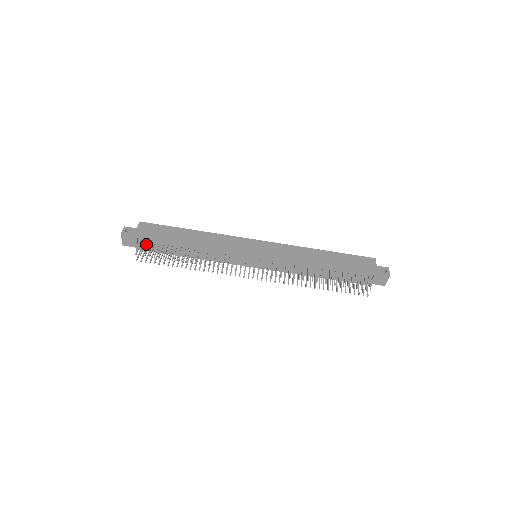
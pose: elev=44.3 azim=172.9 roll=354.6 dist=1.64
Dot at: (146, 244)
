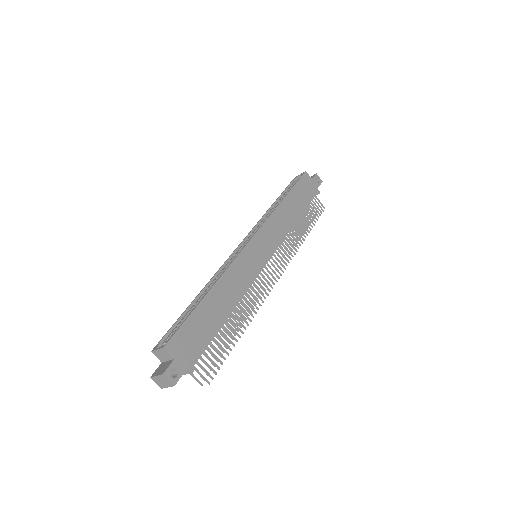
Dot at: occluded
